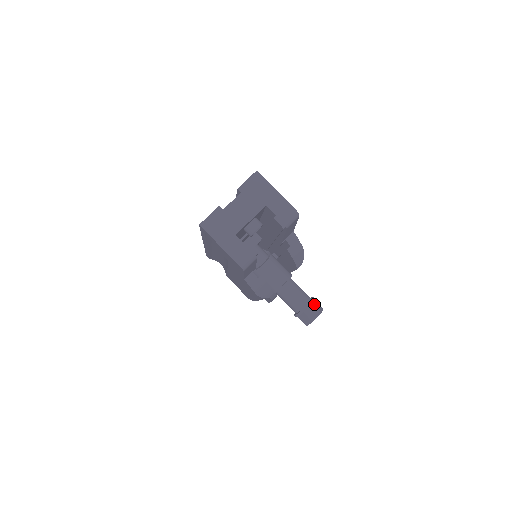
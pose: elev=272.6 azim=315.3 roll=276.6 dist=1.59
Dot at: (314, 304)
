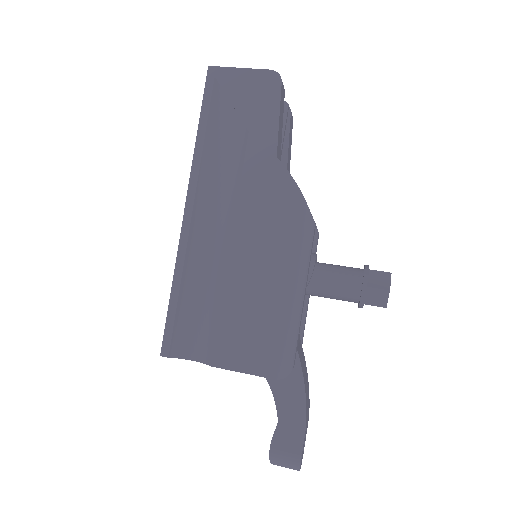
Dot at: occluded
